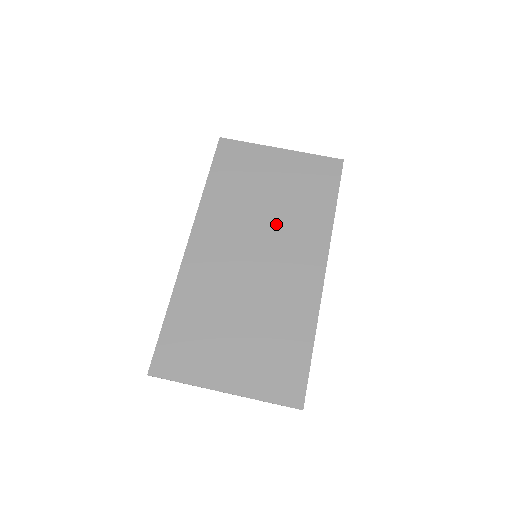
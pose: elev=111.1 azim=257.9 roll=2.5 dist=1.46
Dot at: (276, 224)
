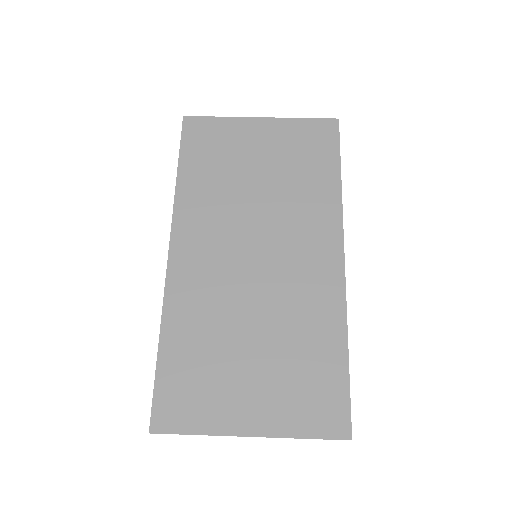
Dot at: (273, 212)
